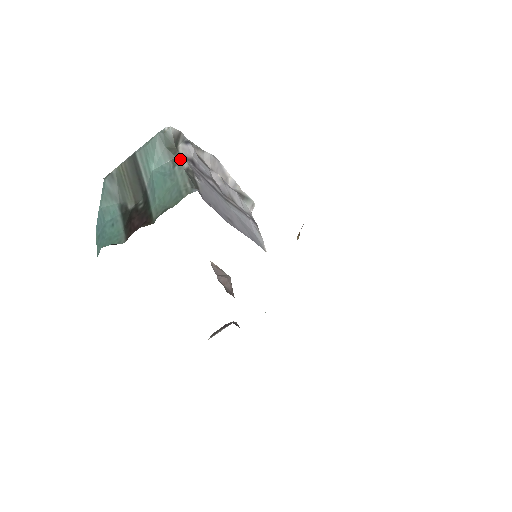
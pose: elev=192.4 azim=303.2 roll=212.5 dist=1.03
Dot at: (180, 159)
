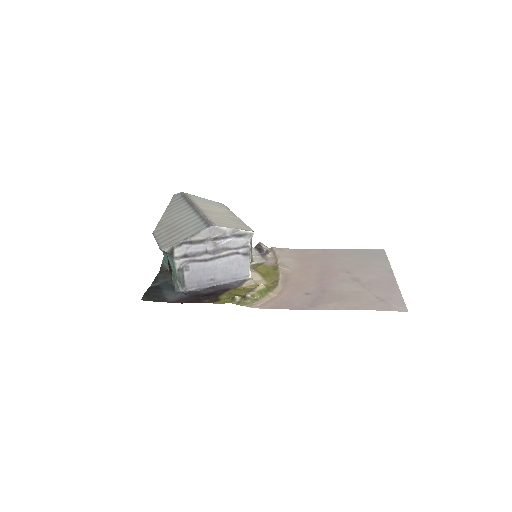
Dot at: (175, 262)
